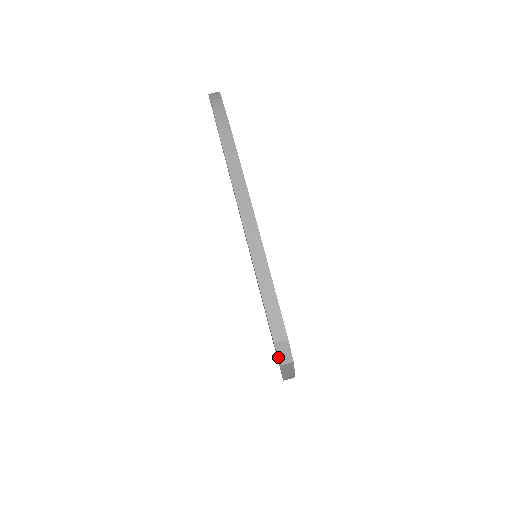
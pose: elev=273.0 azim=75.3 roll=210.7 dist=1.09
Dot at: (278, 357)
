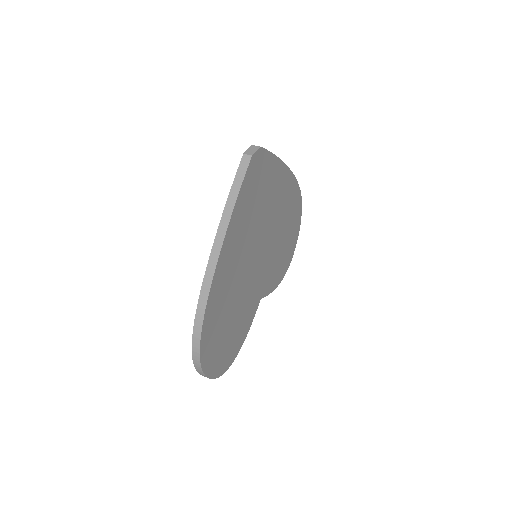
Dot at: (247, 150)
